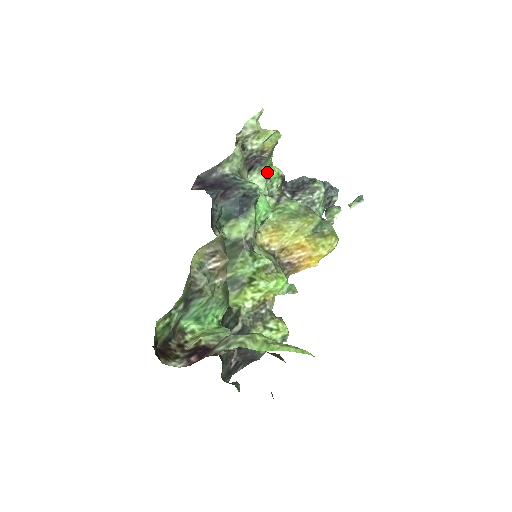
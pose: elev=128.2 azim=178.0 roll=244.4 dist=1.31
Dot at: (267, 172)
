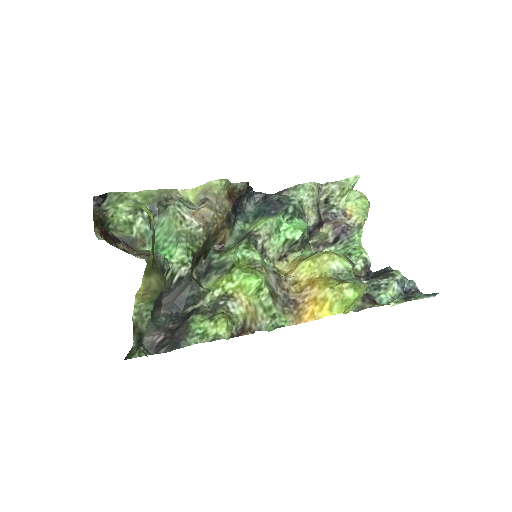
Dot at: (351, 248)
